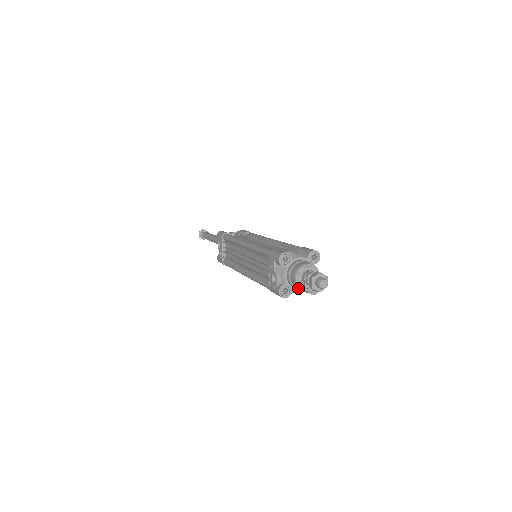
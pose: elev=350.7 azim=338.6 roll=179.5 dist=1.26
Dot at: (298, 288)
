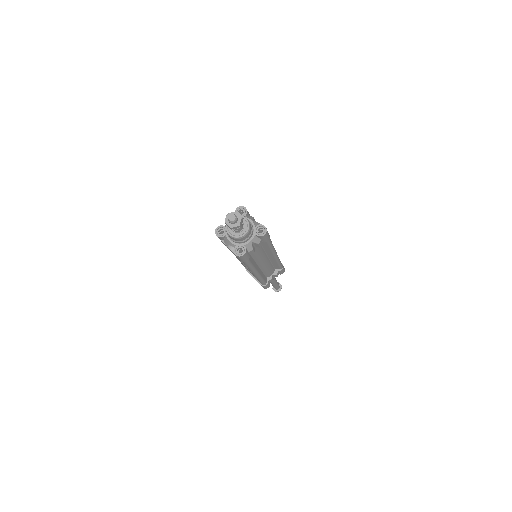
Dot at: (238, 239)
